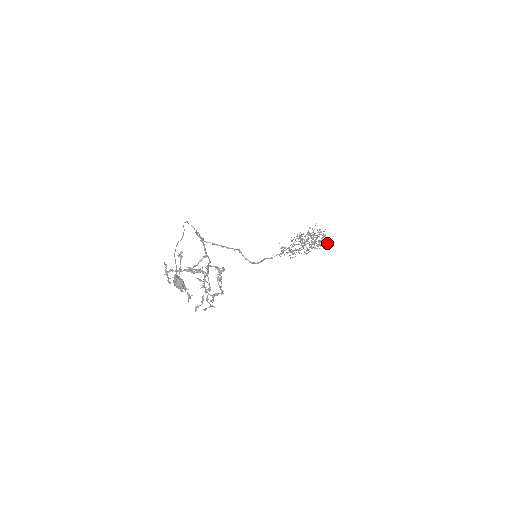
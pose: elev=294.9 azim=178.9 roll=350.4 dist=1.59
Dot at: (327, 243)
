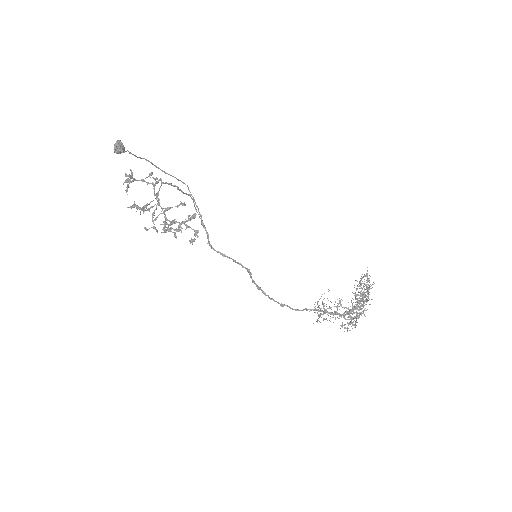
Dot at: occluded
